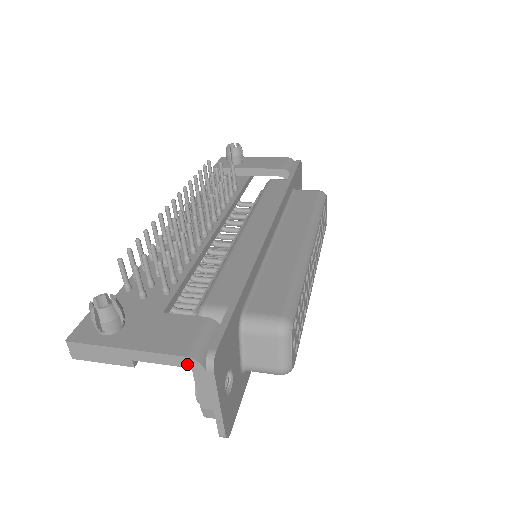
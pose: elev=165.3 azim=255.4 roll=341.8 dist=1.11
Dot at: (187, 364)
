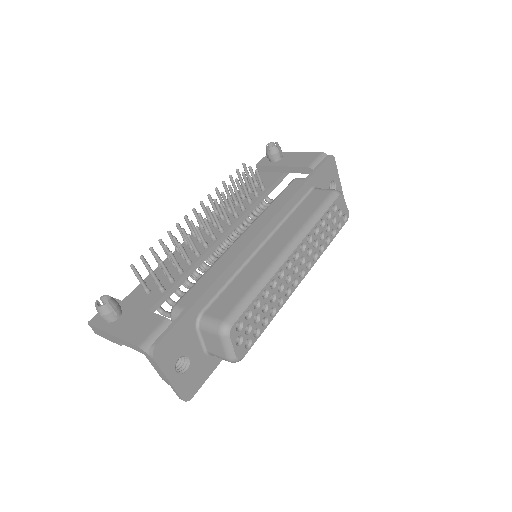
Dot at: (141, 351)
